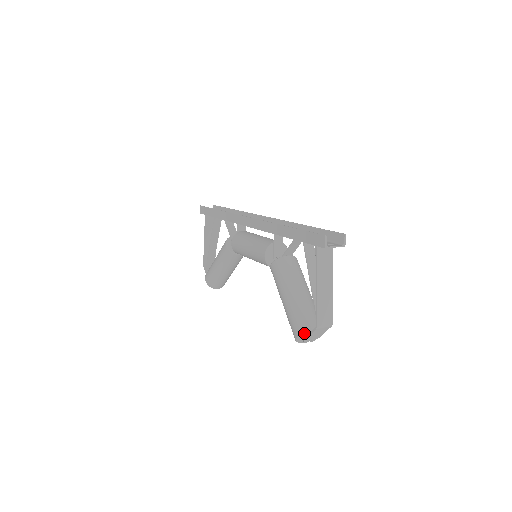
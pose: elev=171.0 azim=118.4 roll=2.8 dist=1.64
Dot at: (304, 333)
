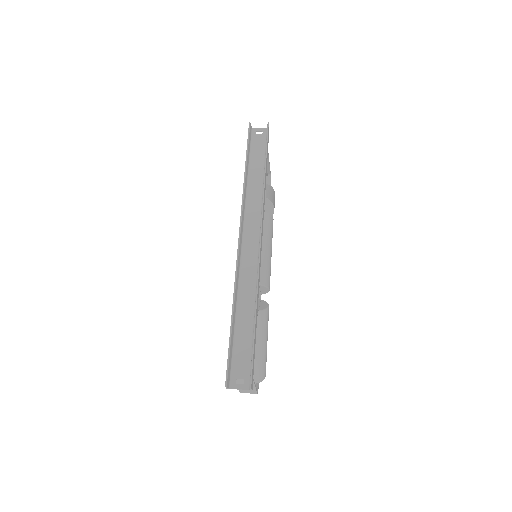
Dot at: occluded
